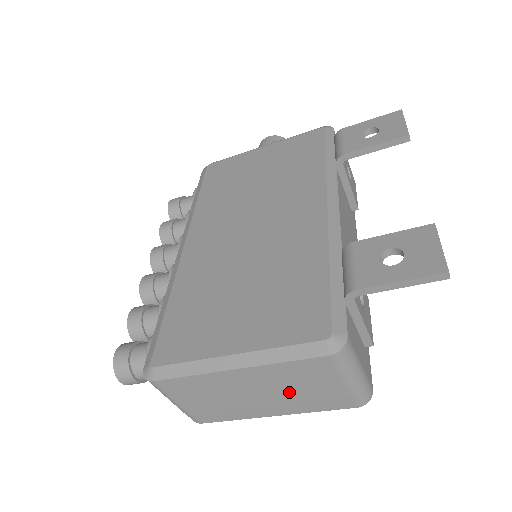
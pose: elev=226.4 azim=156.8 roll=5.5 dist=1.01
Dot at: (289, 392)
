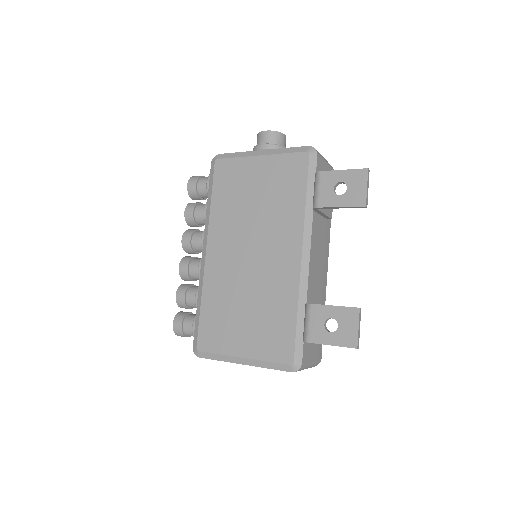
Dot at: occluded
